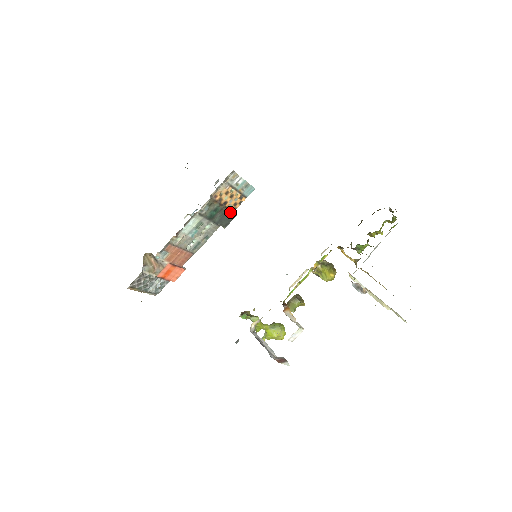
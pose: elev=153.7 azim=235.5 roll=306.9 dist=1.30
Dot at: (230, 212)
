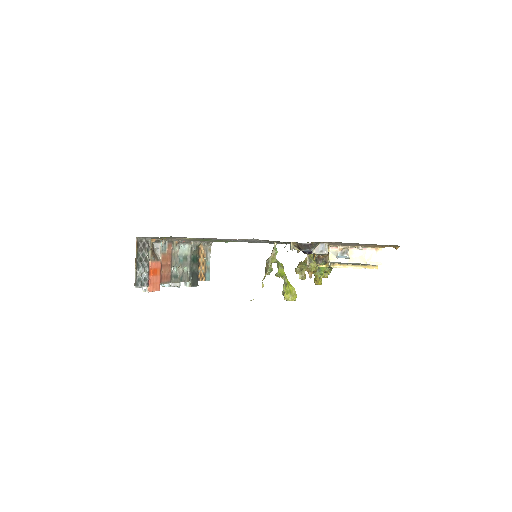
Dot at: (198, 276)
